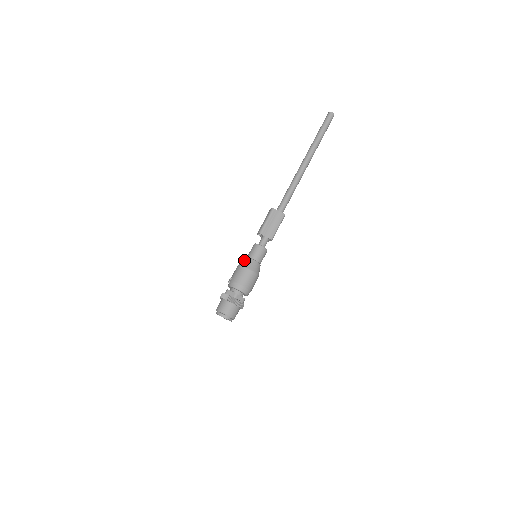
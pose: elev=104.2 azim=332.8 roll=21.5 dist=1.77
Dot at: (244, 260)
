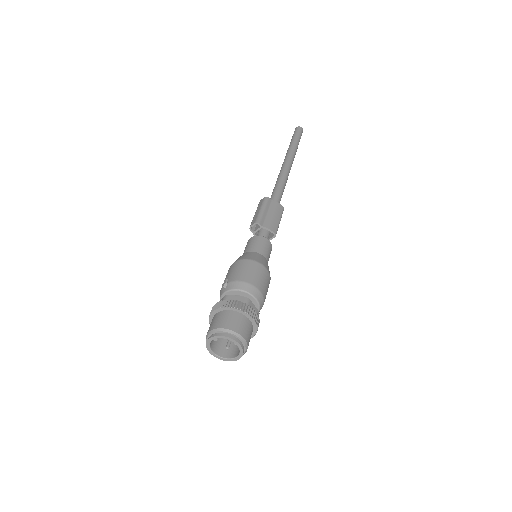
Dot at: (243, 254)
